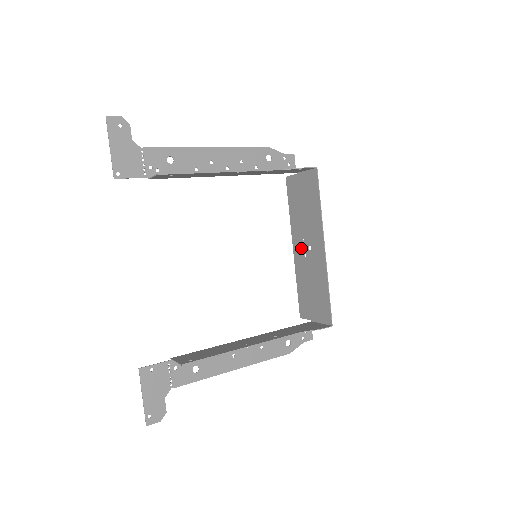
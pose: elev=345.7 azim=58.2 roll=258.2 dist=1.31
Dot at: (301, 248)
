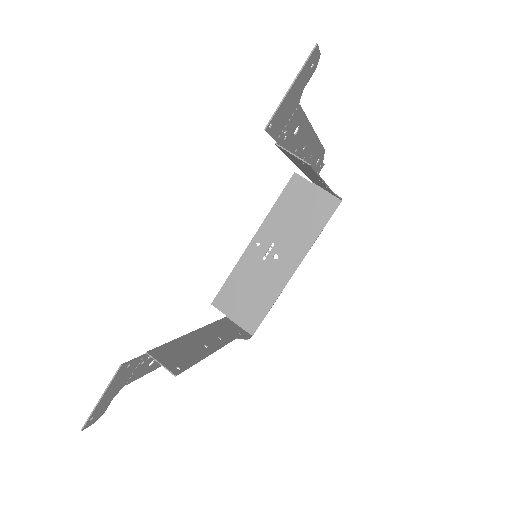
Dot at: (264, 248)
